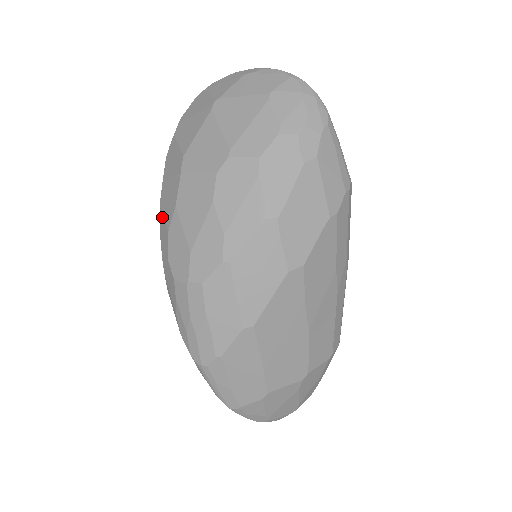
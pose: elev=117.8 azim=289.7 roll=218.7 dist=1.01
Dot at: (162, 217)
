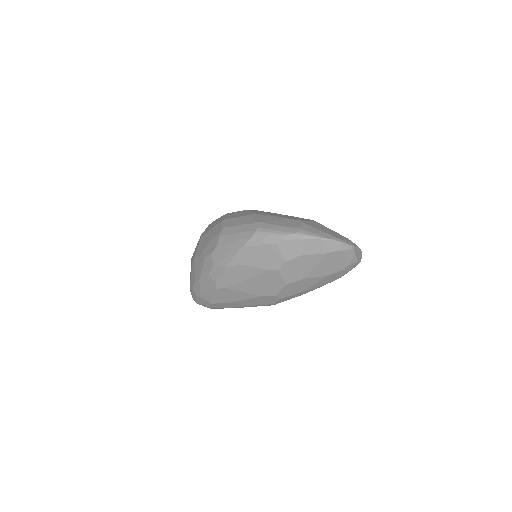
Dot at: (202, 272)
